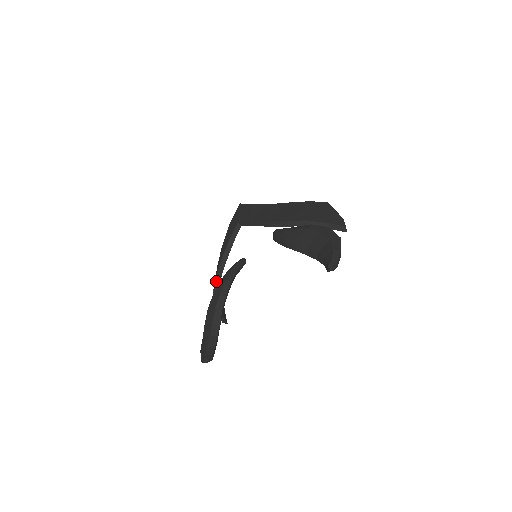
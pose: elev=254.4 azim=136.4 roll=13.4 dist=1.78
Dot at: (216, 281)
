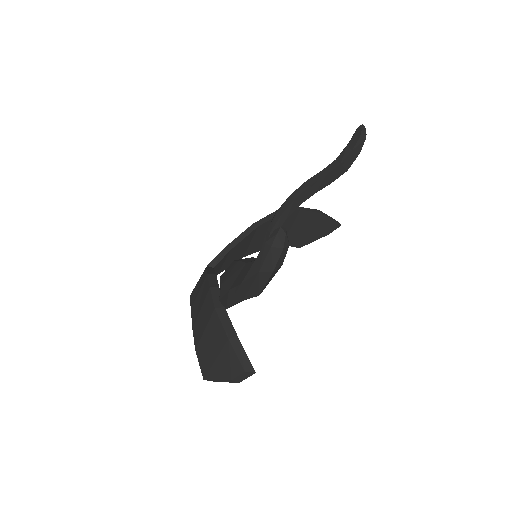
Dot at: (212, 286)
